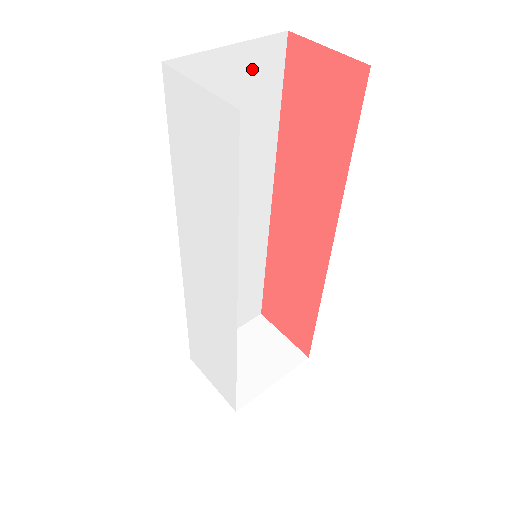
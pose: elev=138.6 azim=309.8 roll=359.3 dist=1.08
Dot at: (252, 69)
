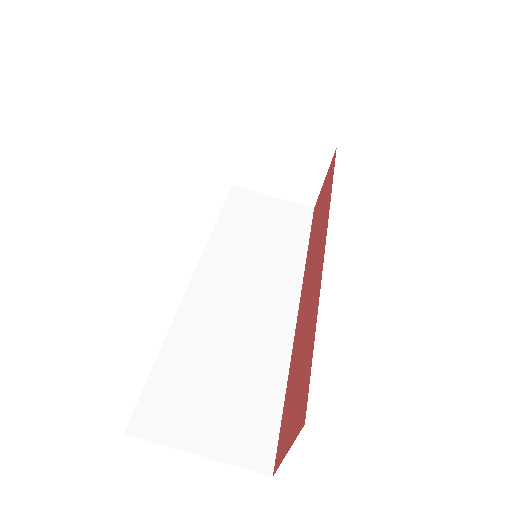
Dot at: occluded
